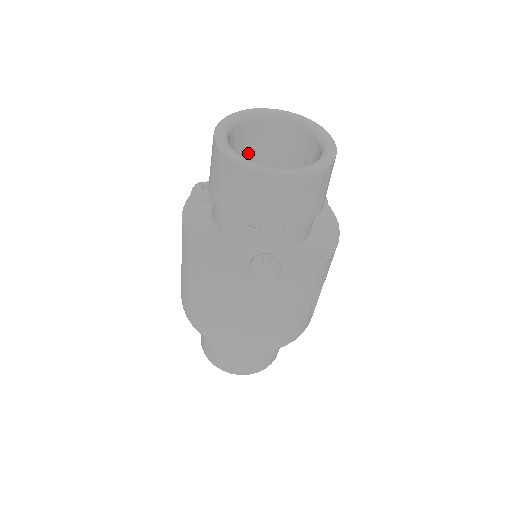
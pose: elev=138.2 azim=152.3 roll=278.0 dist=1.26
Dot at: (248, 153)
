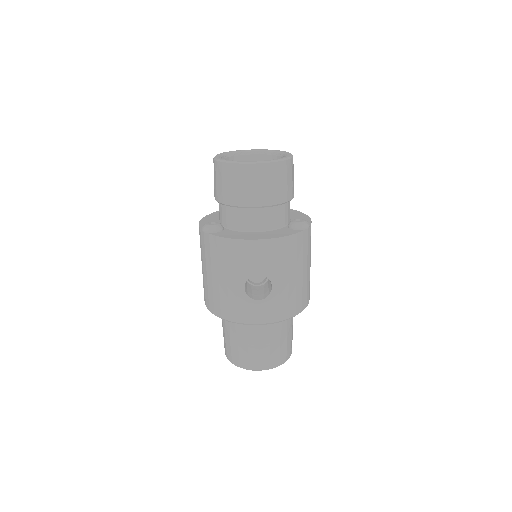
Dot at: occluded
